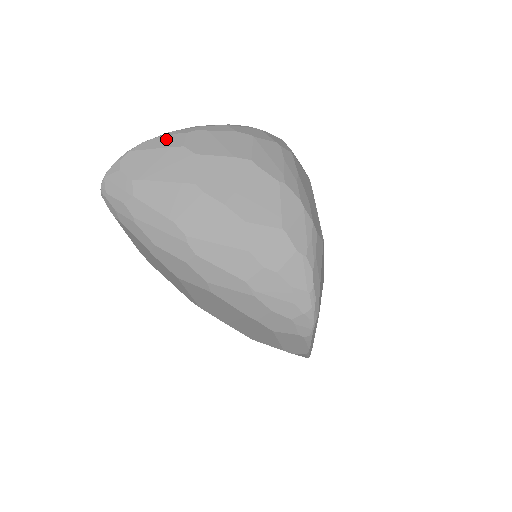
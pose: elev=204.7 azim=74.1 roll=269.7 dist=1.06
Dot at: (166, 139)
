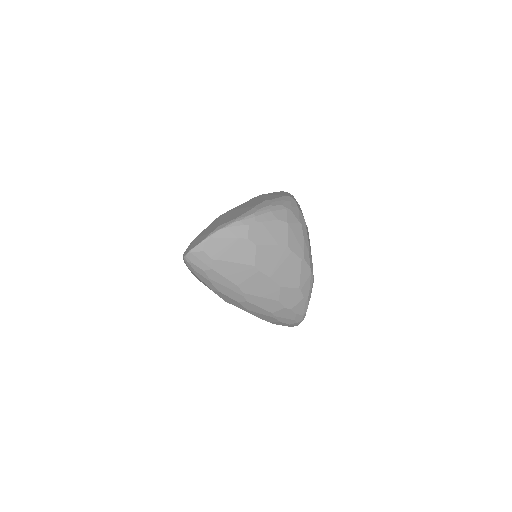
Dot at: (235, 230)
